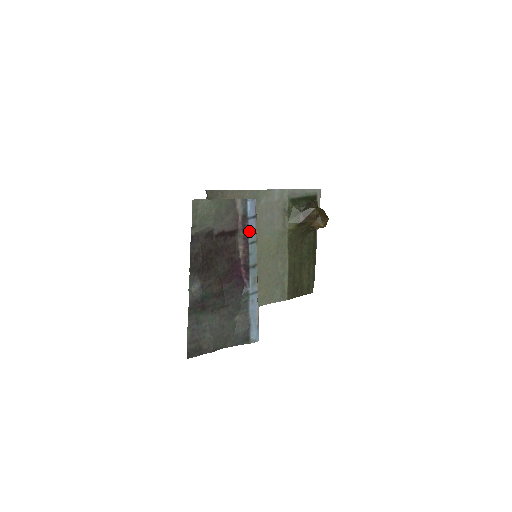
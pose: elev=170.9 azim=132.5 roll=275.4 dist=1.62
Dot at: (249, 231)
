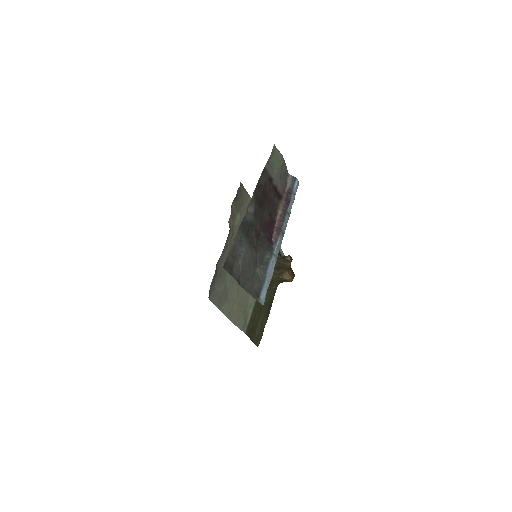
Dot at: (290, 202)
